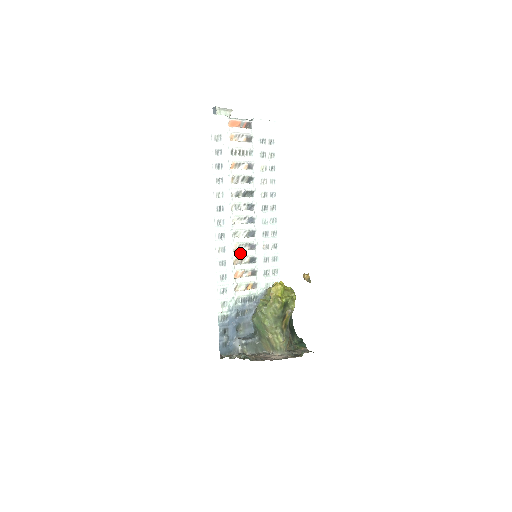
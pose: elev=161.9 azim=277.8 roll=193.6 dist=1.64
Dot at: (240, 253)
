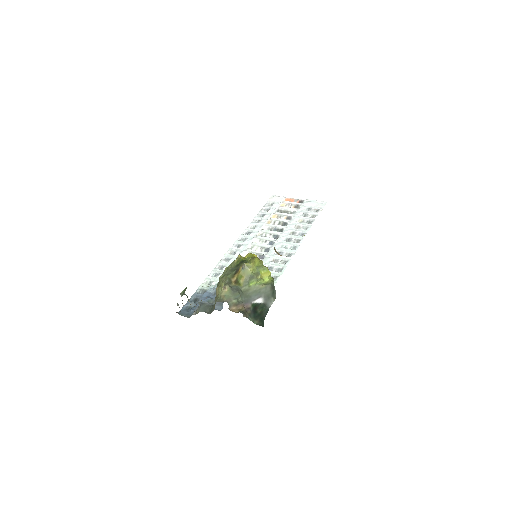
Dot at: occluded
